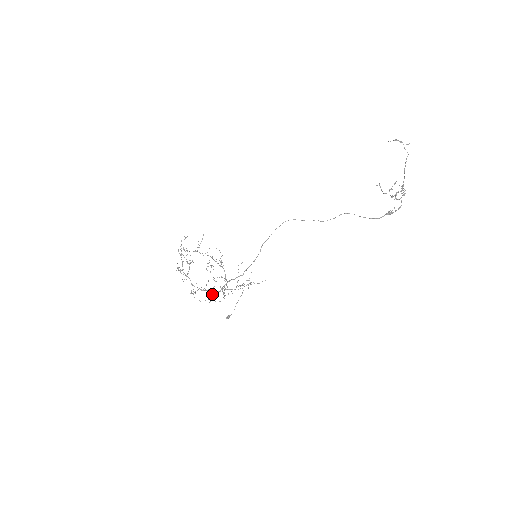
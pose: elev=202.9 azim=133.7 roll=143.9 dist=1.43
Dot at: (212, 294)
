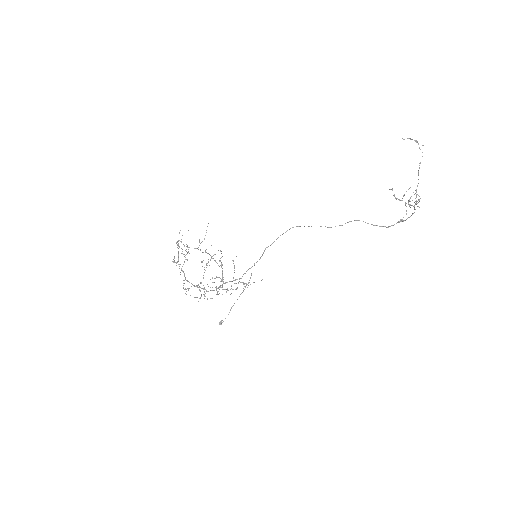
Dot at: occluded
